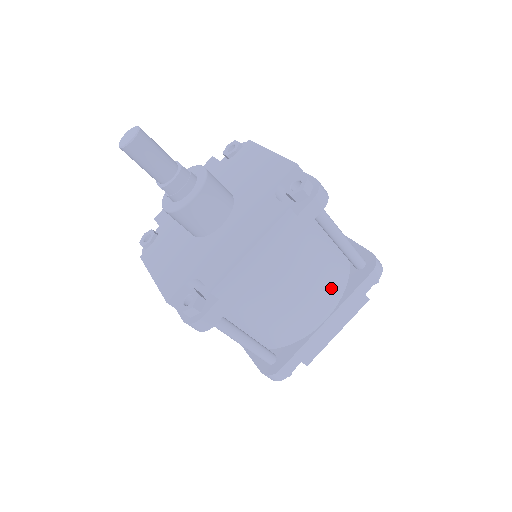
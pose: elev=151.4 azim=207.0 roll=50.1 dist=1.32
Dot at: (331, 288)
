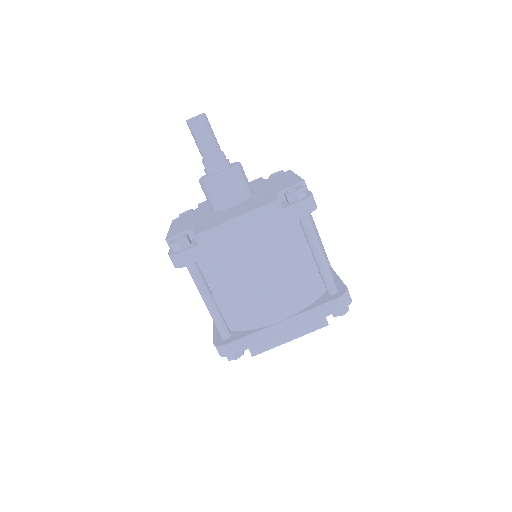
Dot at: (297, 294)
